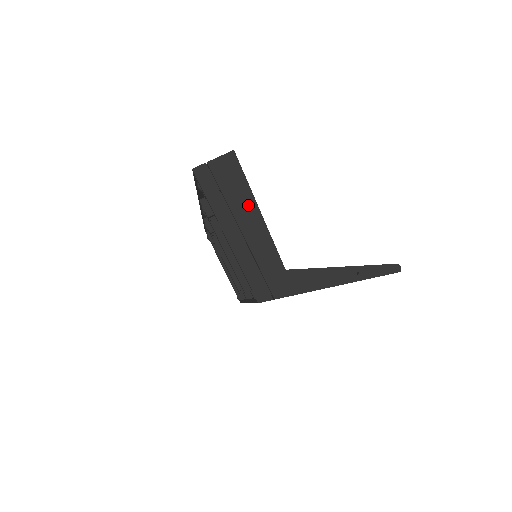
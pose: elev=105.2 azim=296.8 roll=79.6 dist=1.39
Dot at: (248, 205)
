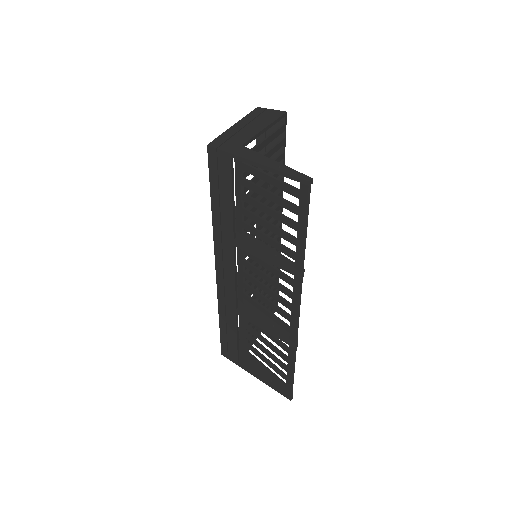
Dot at: (263, 124)
